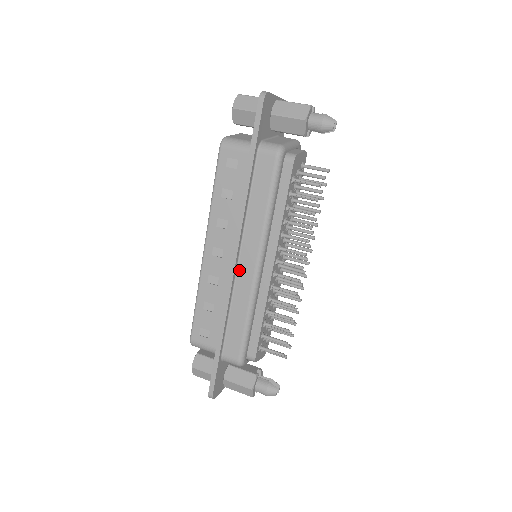
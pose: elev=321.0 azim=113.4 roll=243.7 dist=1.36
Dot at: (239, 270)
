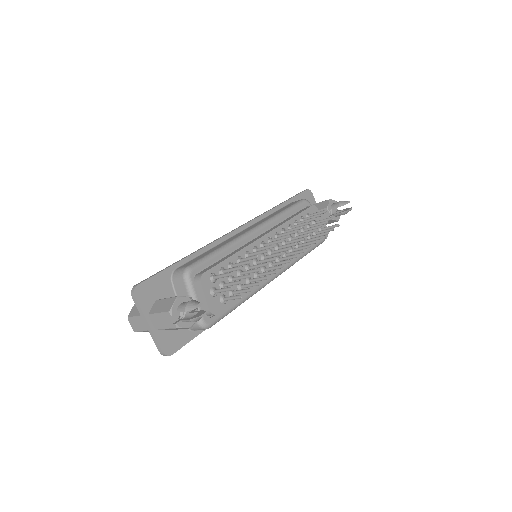
Dot at: (237, 234)
